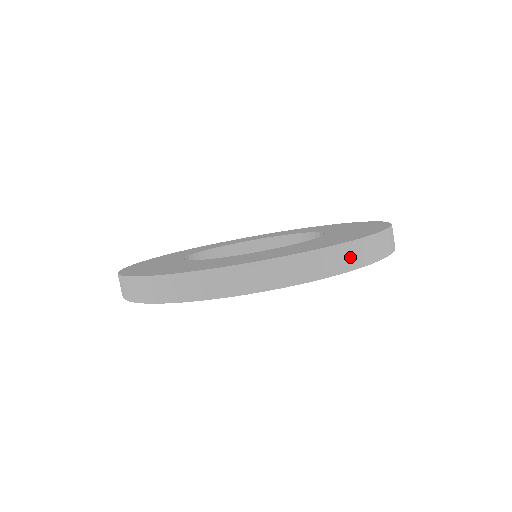
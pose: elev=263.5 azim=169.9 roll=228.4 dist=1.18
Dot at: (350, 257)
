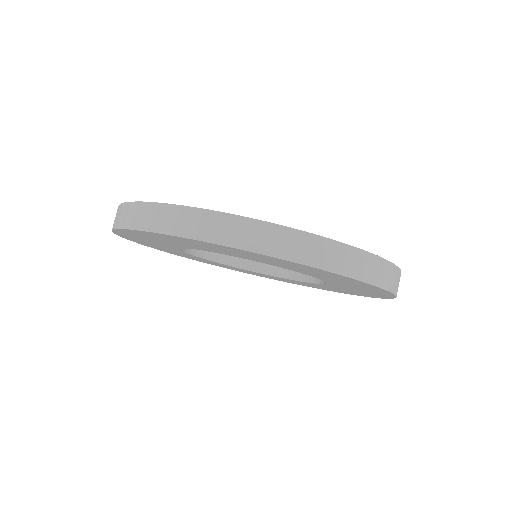
Dot at: (388, 277)
